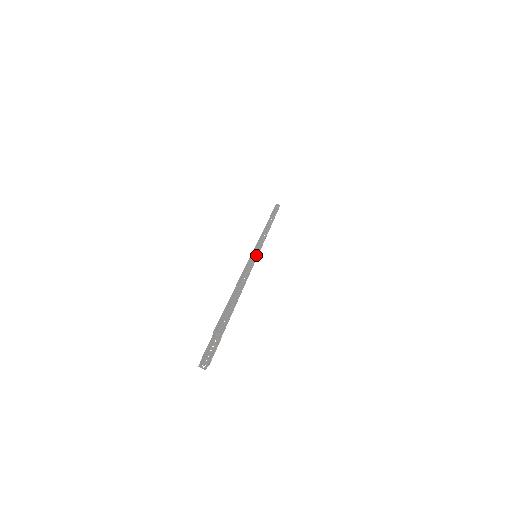
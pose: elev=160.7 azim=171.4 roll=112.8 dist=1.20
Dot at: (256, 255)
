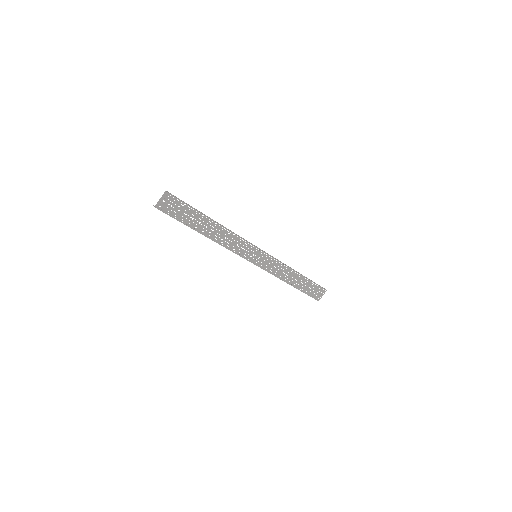
Dot at: occluded
